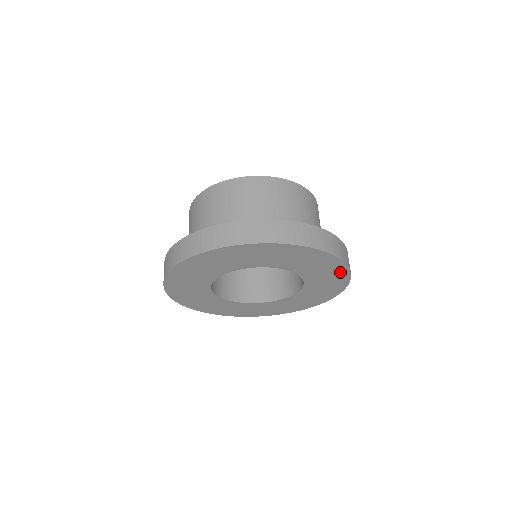
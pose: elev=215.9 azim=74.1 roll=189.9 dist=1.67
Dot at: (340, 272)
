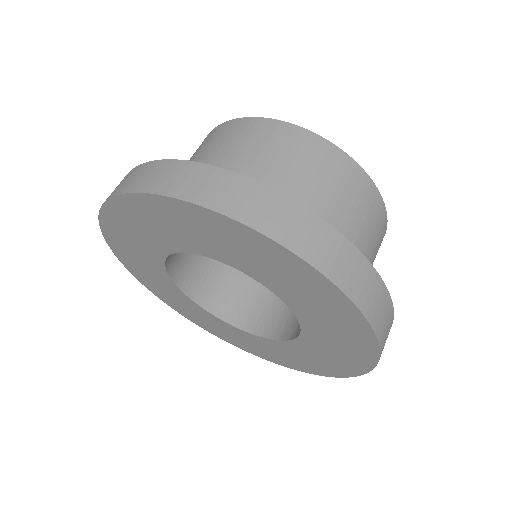
Dot at: (344, 368)
